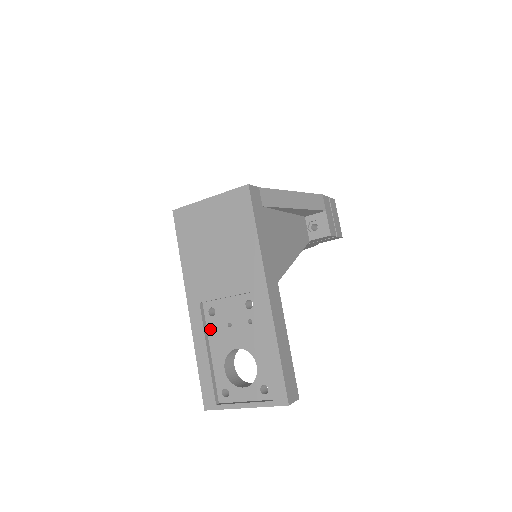
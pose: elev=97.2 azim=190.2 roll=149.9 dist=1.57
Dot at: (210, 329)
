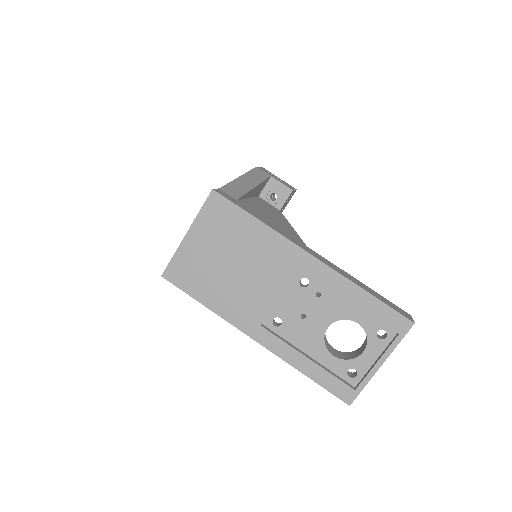
Dot at: (289, 337)
